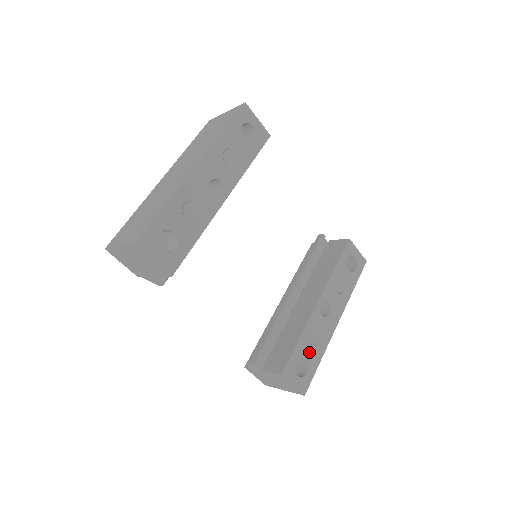
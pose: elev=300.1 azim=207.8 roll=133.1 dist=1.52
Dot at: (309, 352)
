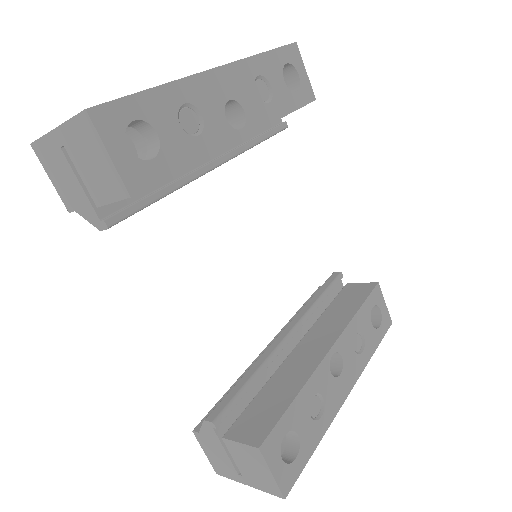
Dot at: (305, 424)
